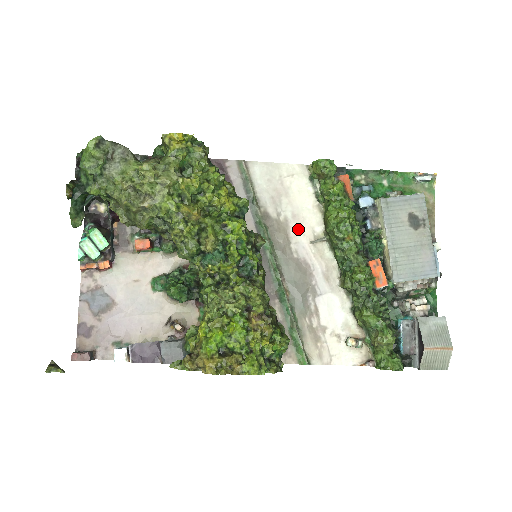
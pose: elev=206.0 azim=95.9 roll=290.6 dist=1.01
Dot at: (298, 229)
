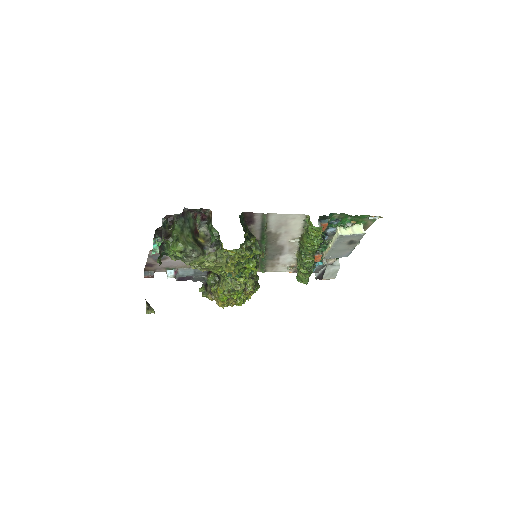
Dot at: (285, 236)
